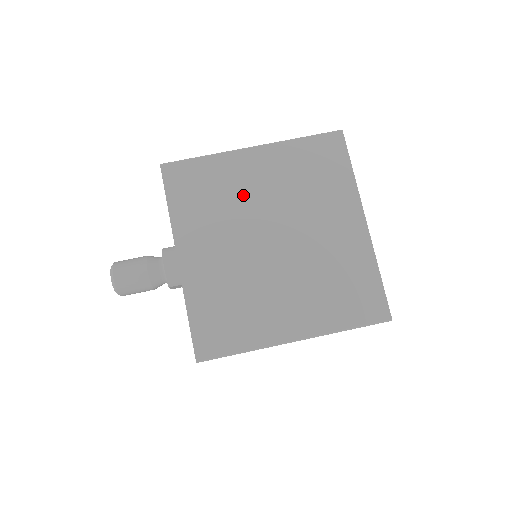
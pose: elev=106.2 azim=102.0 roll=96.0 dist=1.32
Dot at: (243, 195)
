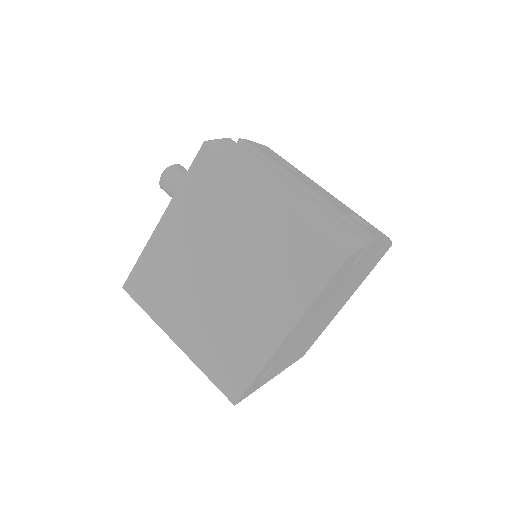
Dot at: (231, 223)
